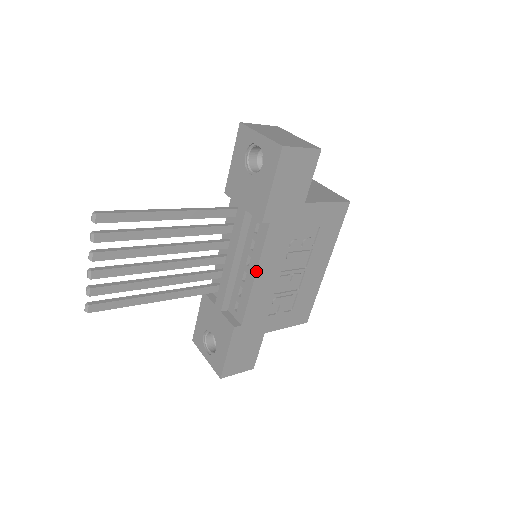
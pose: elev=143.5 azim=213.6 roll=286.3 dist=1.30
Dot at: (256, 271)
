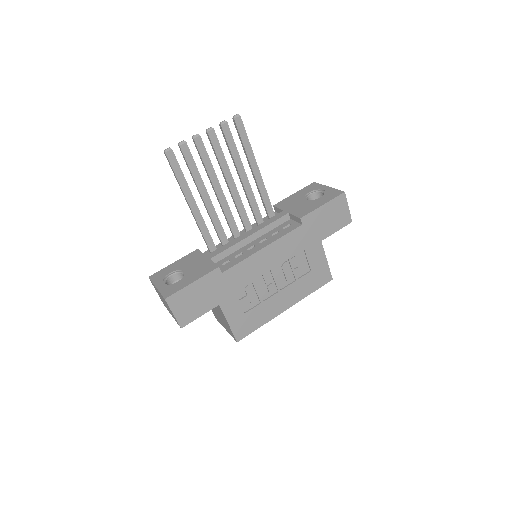
Dot at: (268, 245)
